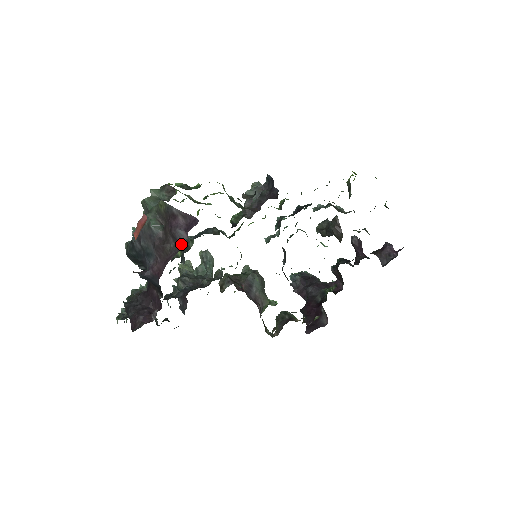
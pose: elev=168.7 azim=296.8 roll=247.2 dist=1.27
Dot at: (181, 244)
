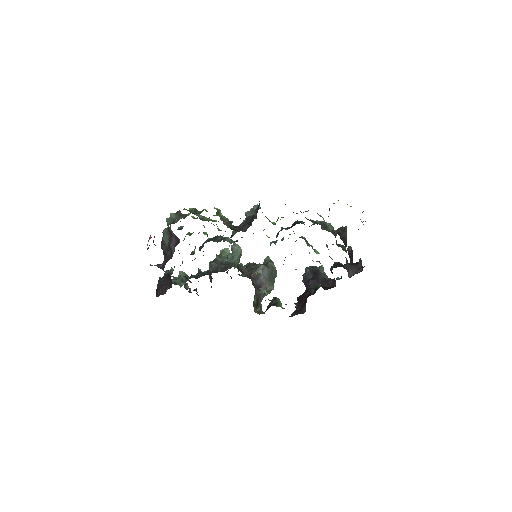
Dot at: occluded
